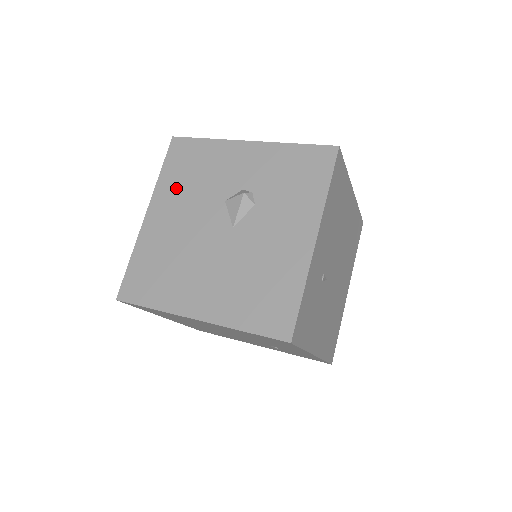
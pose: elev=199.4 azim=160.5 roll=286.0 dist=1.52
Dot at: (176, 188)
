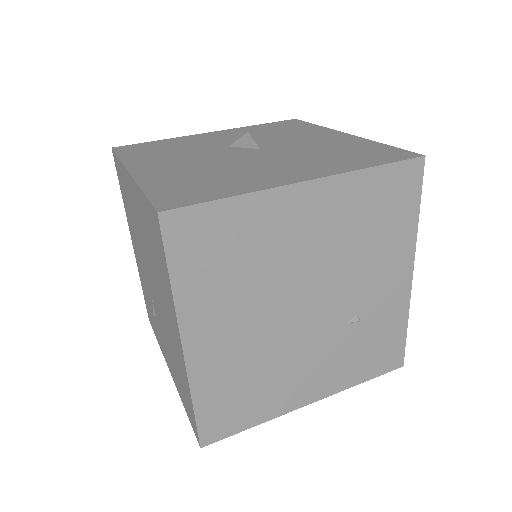
Dot at: (155, 156)
